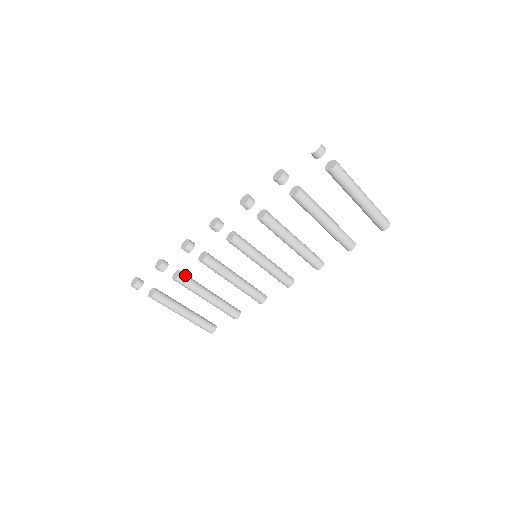
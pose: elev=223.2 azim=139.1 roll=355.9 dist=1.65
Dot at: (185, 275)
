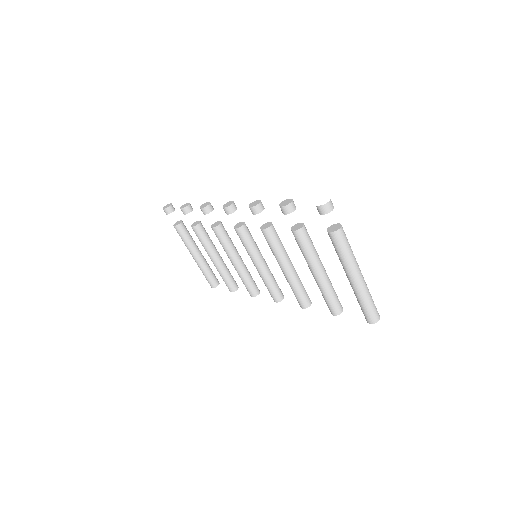
Dot at: (202, 229)
